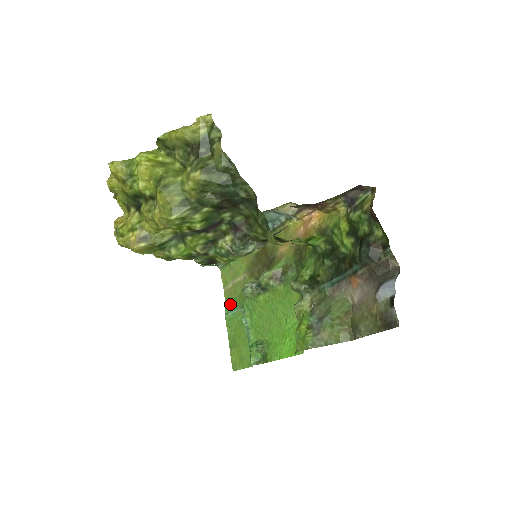
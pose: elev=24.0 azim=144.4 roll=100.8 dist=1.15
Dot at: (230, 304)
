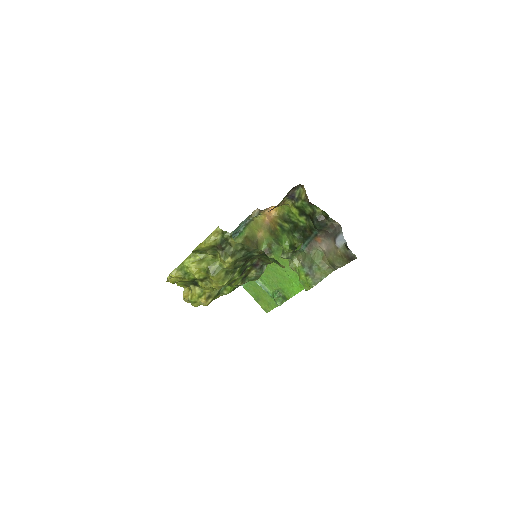
Dot at: occluded
